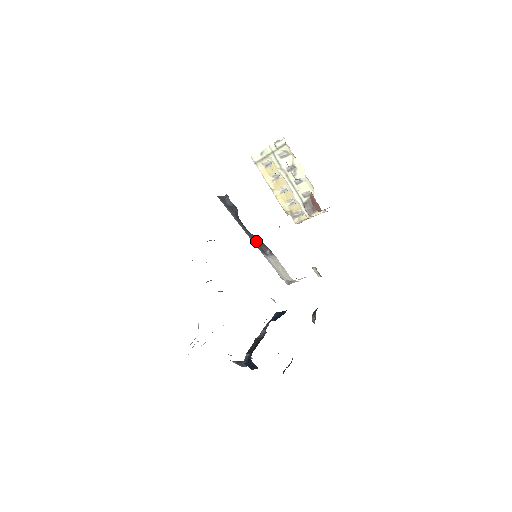
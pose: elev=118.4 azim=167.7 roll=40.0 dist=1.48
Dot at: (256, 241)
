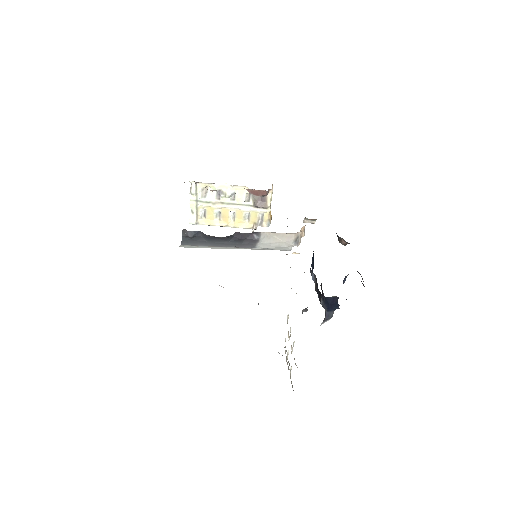
Dot at: (239, 239)
